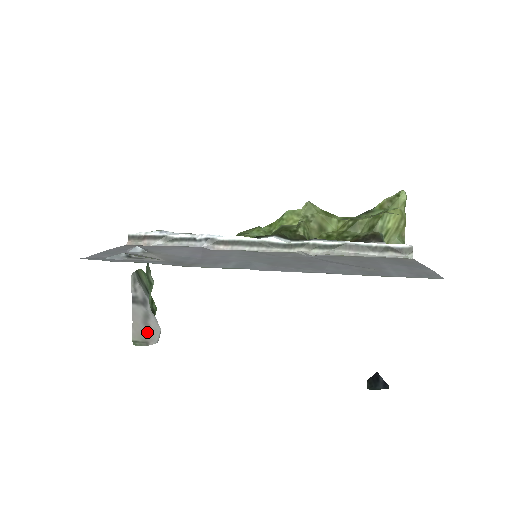
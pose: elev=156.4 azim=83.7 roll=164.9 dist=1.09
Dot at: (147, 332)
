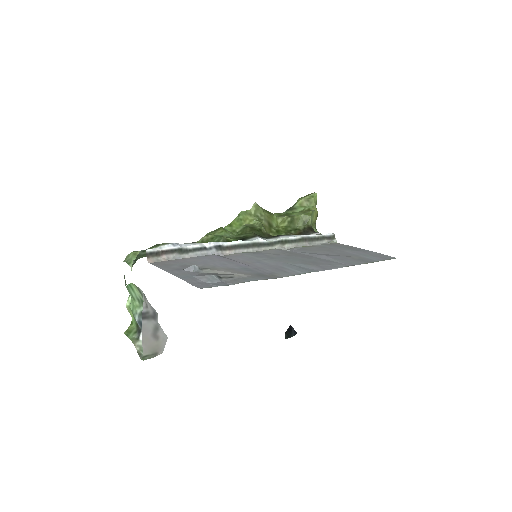
Dot at: (156, 344)
